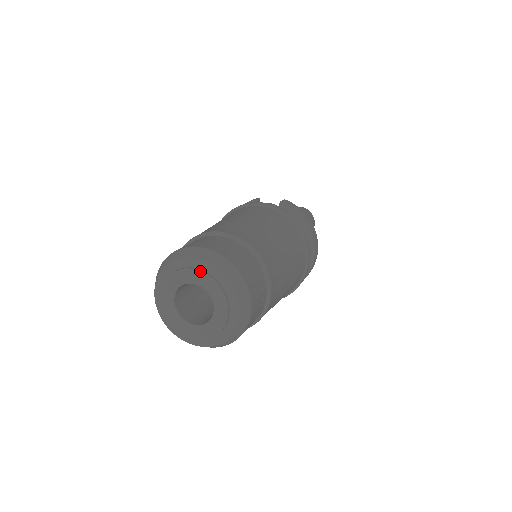
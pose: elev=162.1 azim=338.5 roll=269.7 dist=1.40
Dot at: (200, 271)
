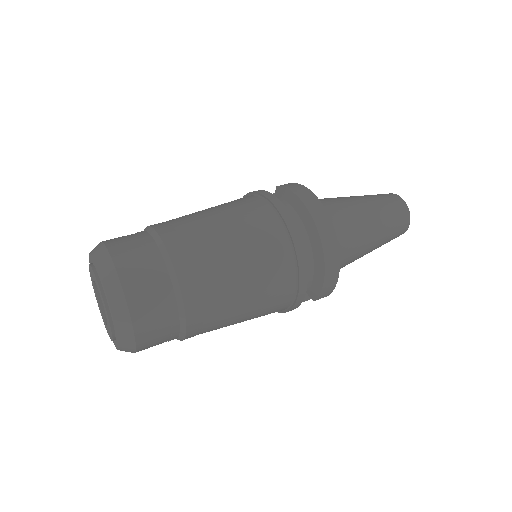
Dot at: (89, 264)
